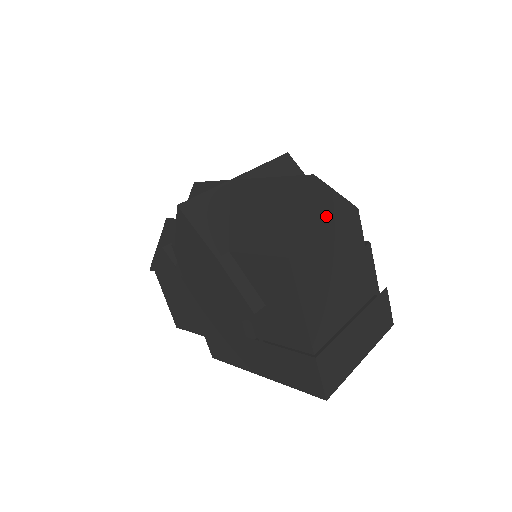
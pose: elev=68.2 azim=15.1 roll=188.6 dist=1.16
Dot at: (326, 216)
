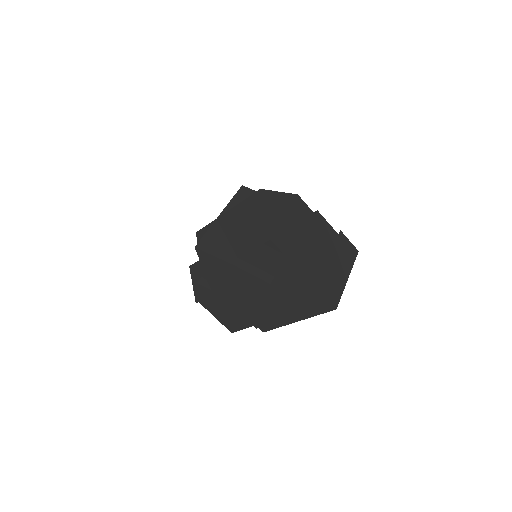
Dot at: (280, 208)
